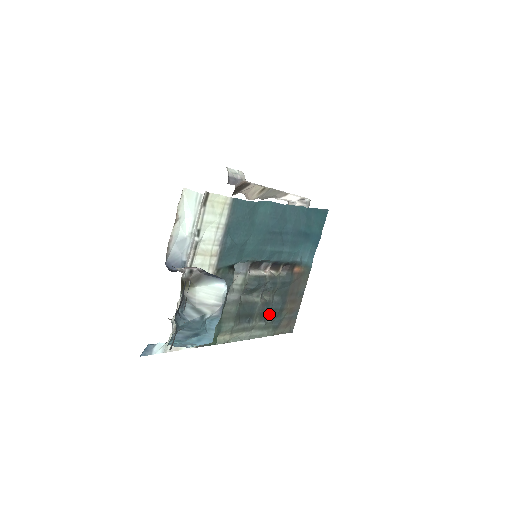
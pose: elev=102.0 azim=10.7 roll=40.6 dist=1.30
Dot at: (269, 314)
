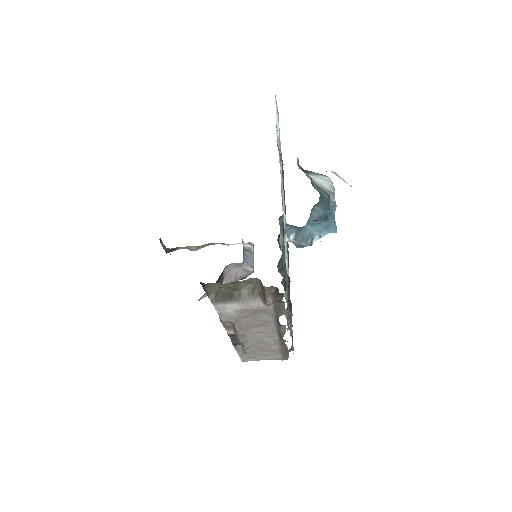
Dot at: occluded
